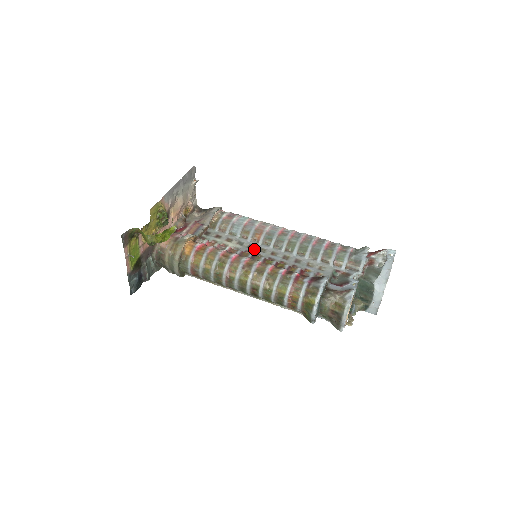
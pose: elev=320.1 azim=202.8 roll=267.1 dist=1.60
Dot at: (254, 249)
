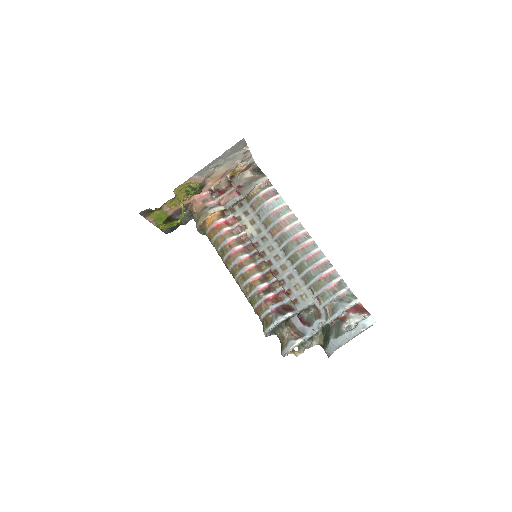
Dot at: (265, 244)
